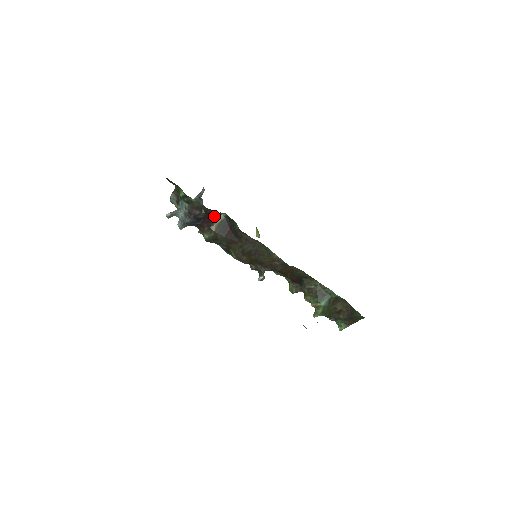
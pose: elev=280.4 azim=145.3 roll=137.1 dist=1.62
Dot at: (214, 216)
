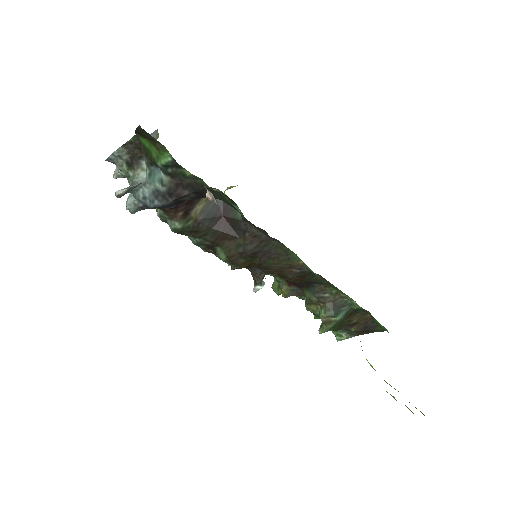
Dot at: occluded
